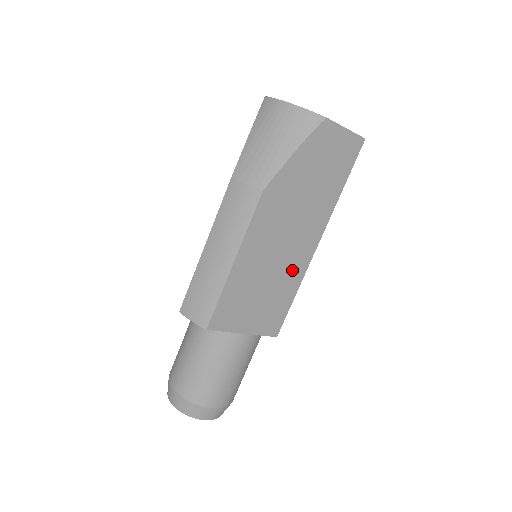
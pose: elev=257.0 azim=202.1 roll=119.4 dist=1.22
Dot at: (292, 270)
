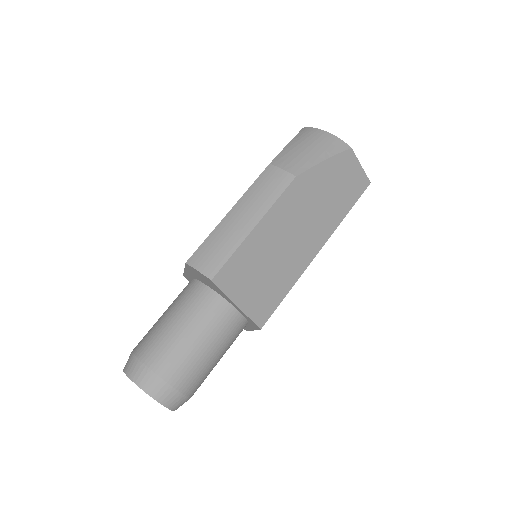
Dot at: (293, 265)
